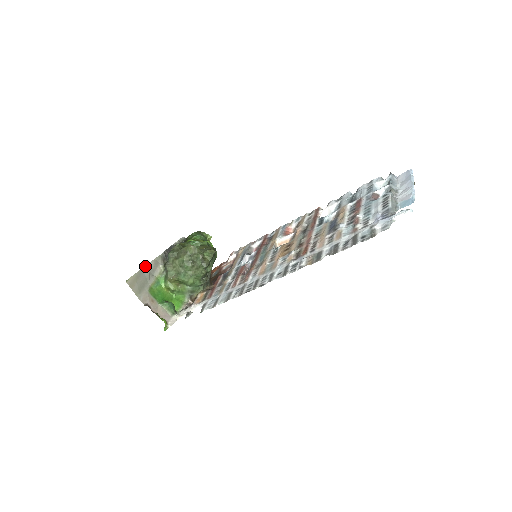
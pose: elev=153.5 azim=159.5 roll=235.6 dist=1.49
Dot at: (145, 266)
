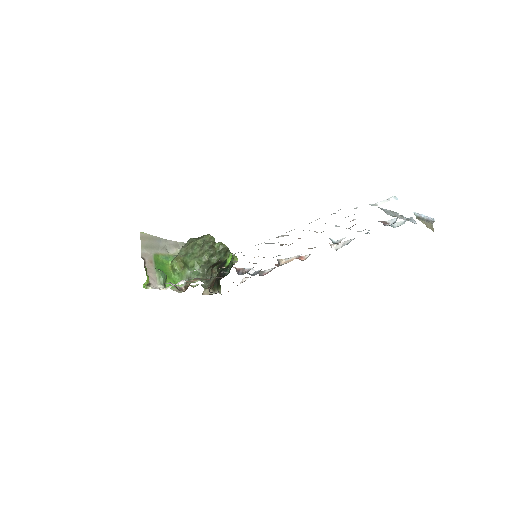
Dot at: (166, 239)
